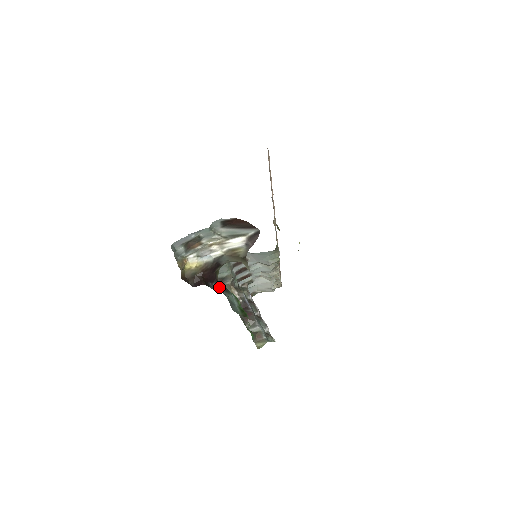
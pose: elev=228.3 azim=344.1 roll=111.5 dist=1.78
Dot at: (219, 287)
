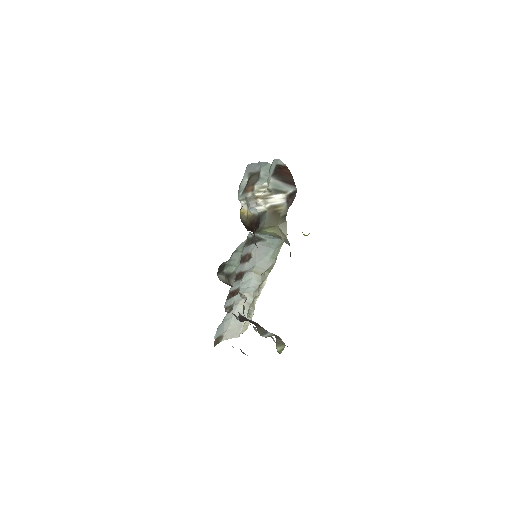
Dot at: occluded
